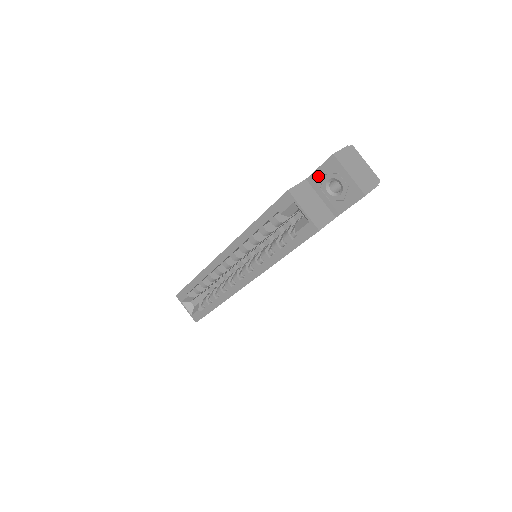
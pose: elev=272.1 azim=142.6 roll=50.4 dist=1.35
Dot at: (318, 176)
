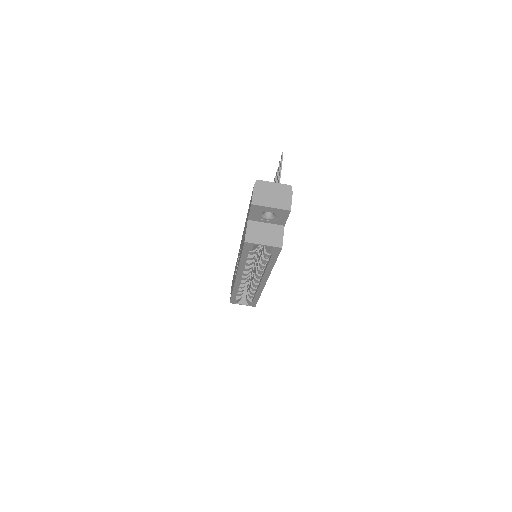
Dot at: (253, 216)
